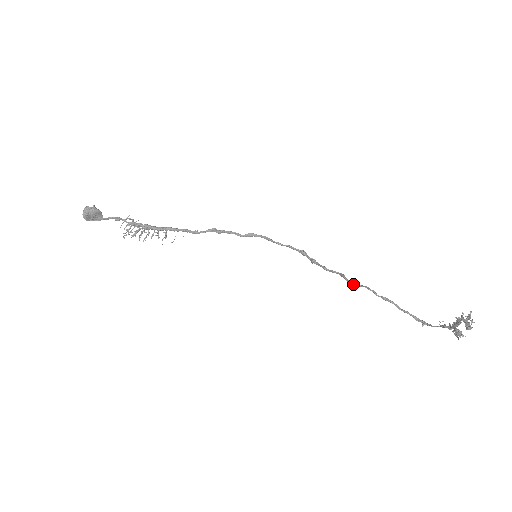
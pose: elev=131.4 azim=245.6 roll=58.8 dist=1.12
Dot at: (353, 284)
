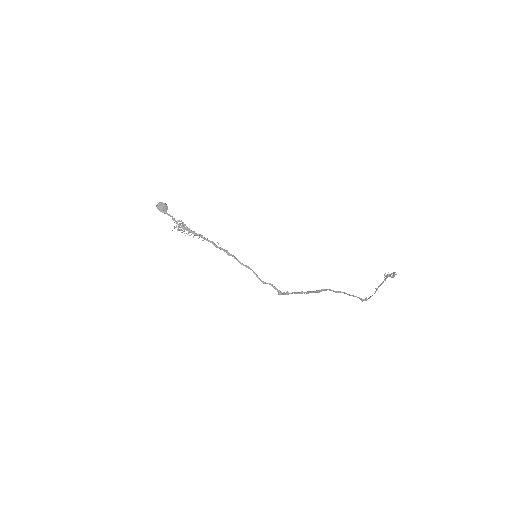
Dot at: (317, 291)
